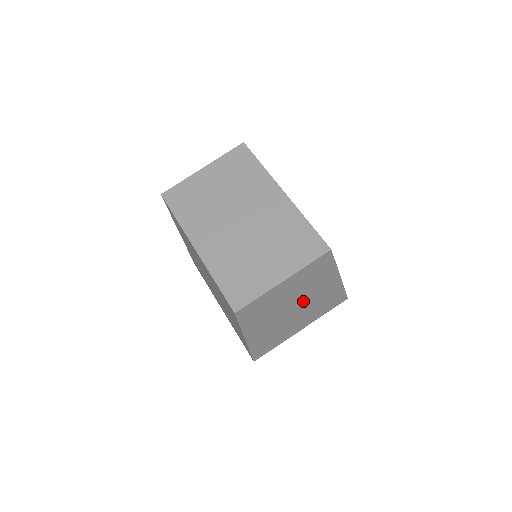
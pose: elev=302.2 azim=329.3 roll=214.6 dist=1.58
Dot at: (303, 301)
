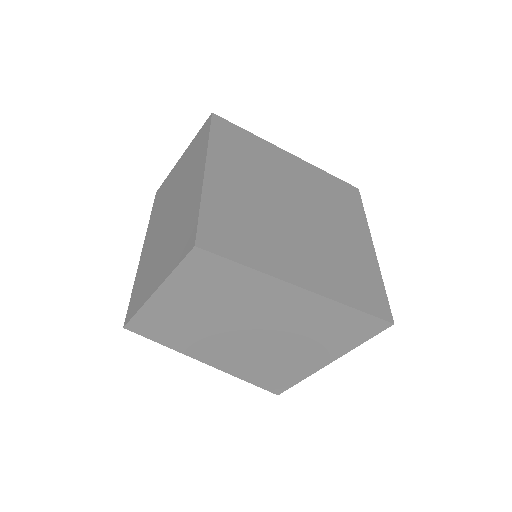
Dot at: (258, 321)
